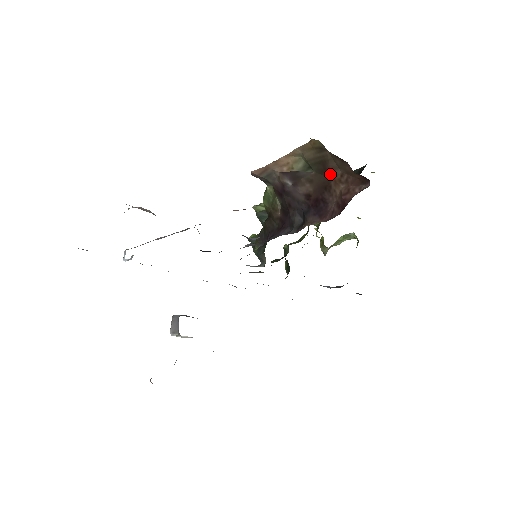
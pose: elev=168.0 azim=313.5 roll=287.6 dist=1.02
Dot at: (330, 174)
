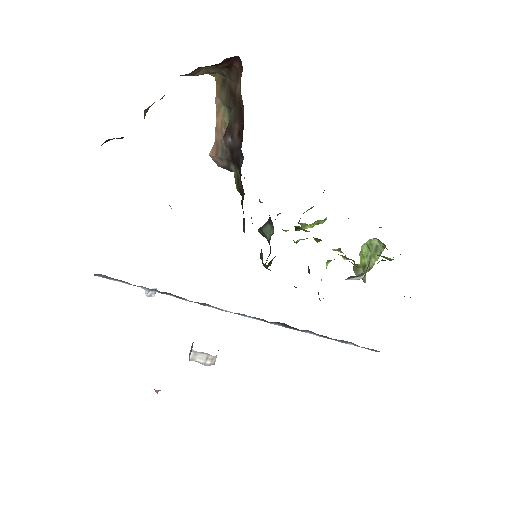
Dot at: (237, 96)
